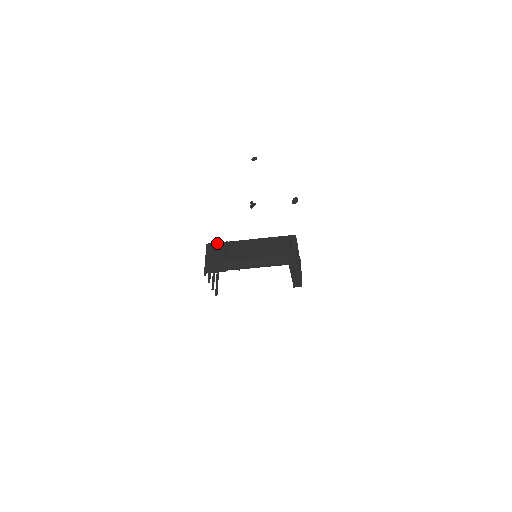
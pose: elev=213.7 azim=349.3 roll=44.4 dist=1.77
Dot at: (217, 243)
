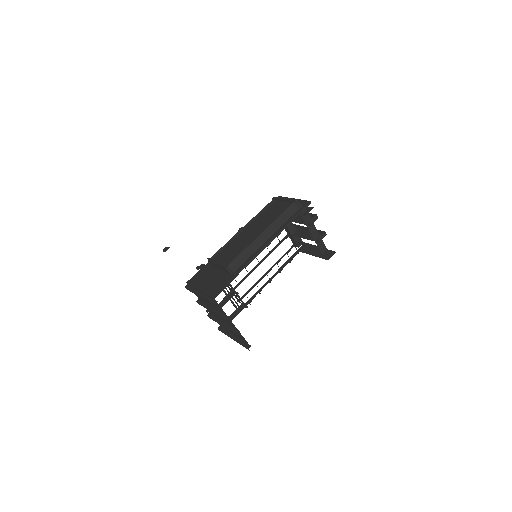
Dot at: (197, 273)
